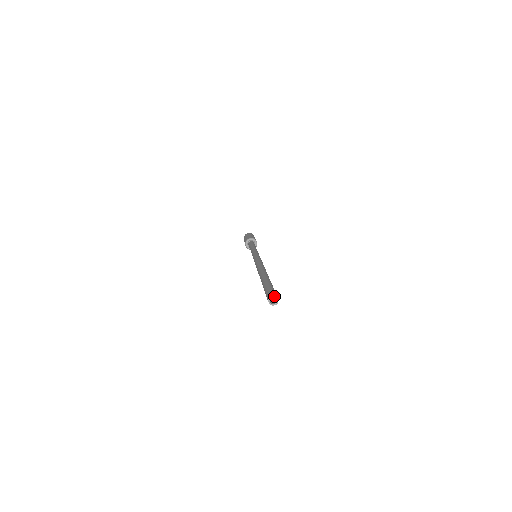
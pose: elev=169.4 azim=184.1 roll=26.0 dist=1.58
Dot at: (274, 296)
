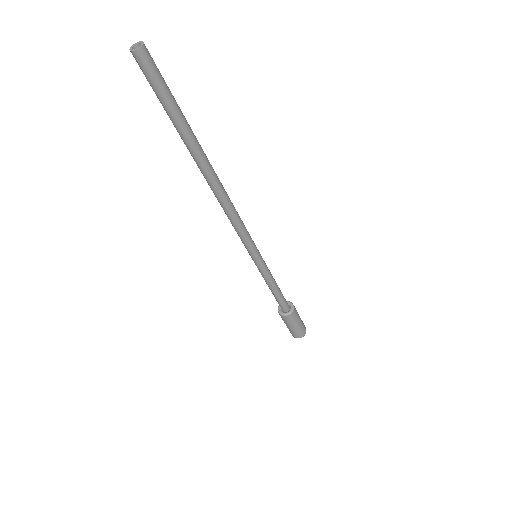
Dot at: (137, 43)
